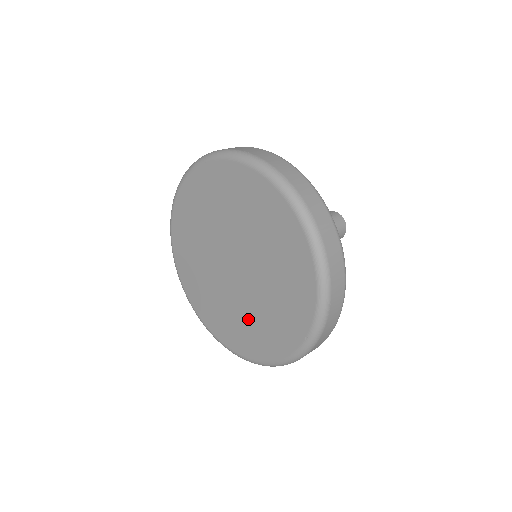
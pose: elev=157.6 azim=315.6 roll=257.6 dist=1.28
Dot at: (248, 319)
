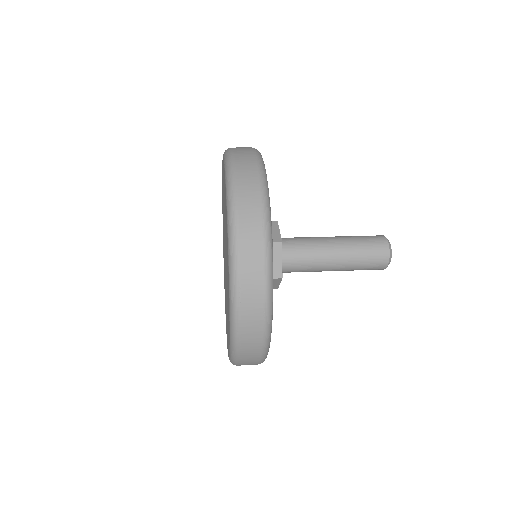
Dot at: occluded
